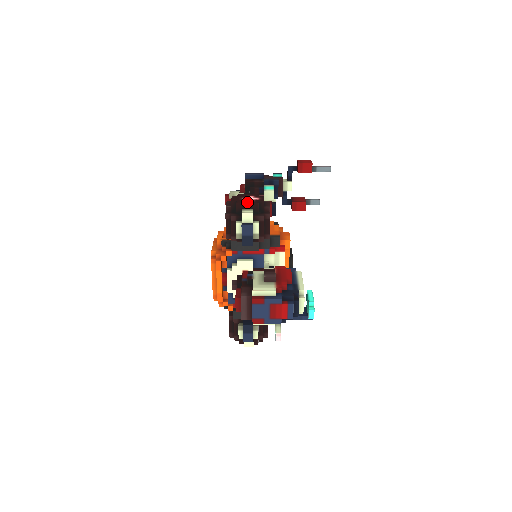
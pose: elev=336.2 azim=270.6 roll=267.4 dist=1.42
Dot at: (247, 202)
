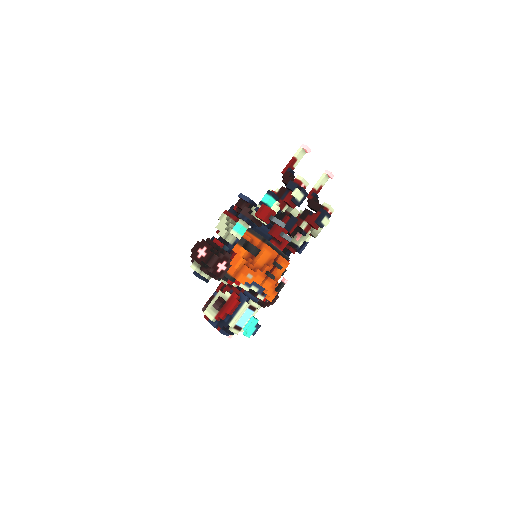
Dot at: (195, 258)
